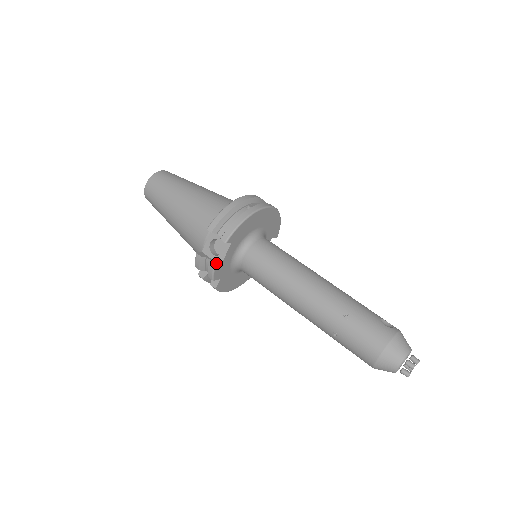
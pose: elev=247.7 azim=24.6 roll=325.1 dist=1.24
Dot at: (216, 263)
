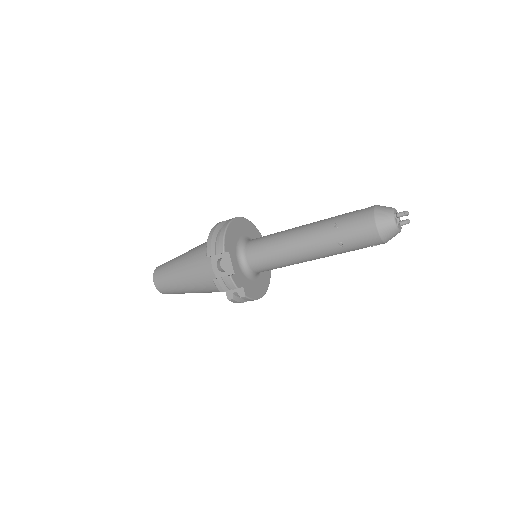
Dot at: occluded
